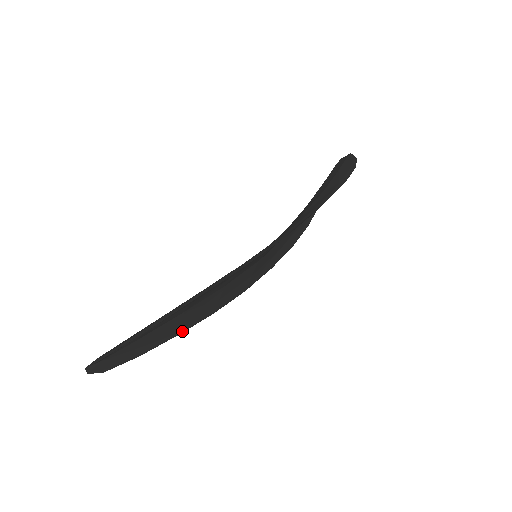
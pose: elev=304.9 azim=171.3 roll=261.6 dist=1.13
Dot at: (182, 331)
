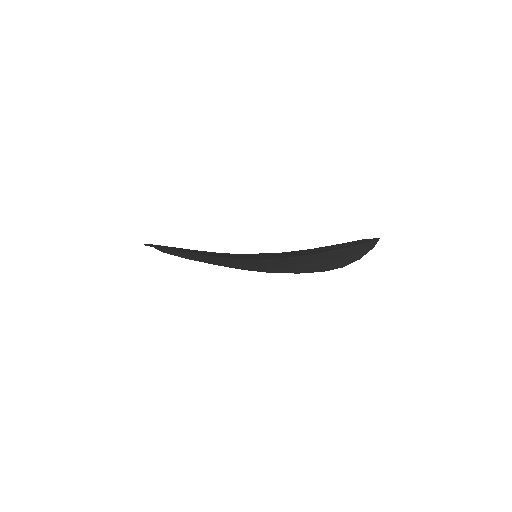
Dot at: (216, 264)
